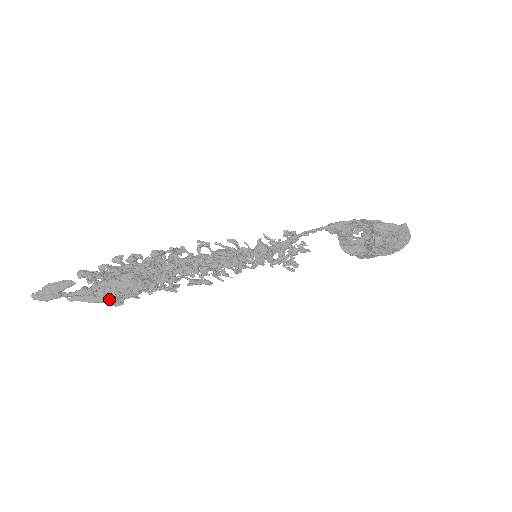
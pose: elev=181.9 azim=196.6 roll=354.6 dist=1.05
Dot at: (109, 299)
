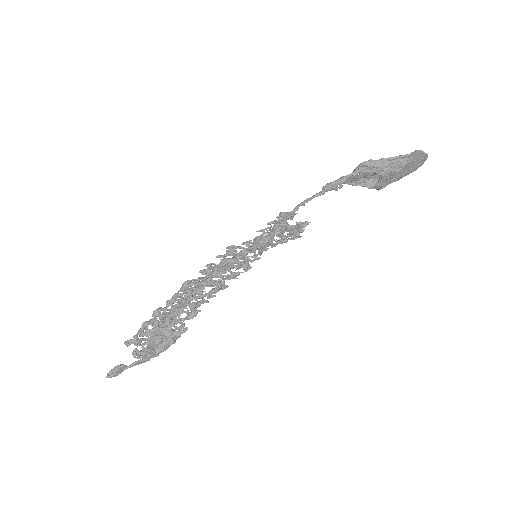
Dot at: (153, 357)
